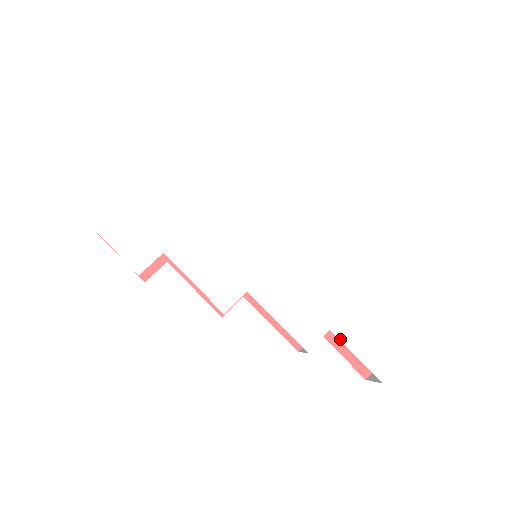
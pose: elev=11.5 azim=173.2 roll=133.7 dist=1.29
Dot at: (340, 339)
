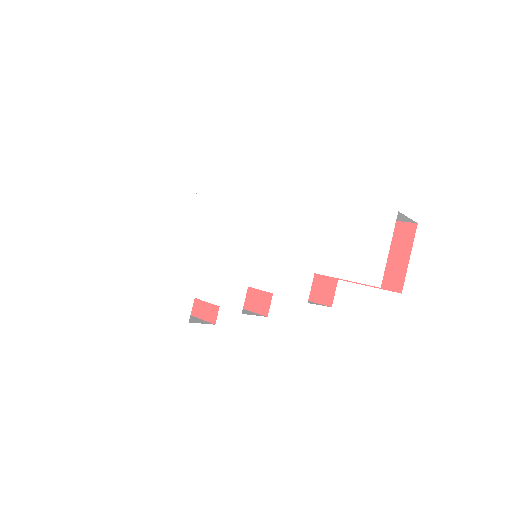
Dot at: (326, 275)
